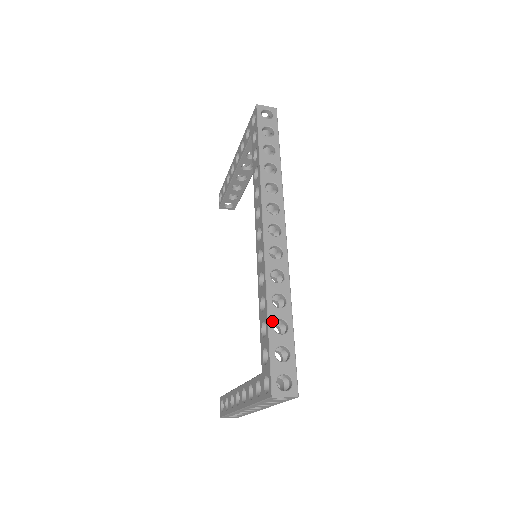
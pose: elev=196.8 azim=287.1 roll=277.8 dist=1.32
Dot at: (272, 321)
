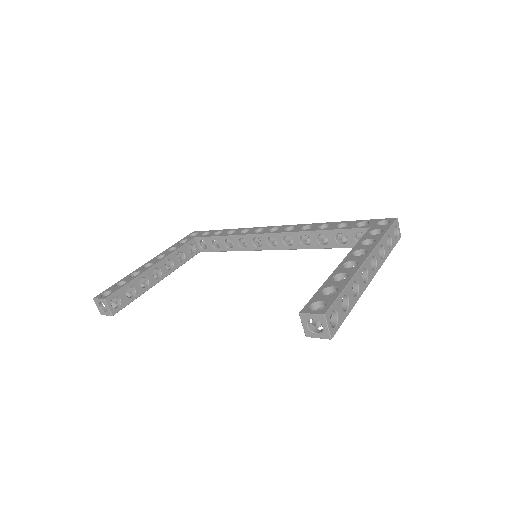
Dot at: (344, 224)
